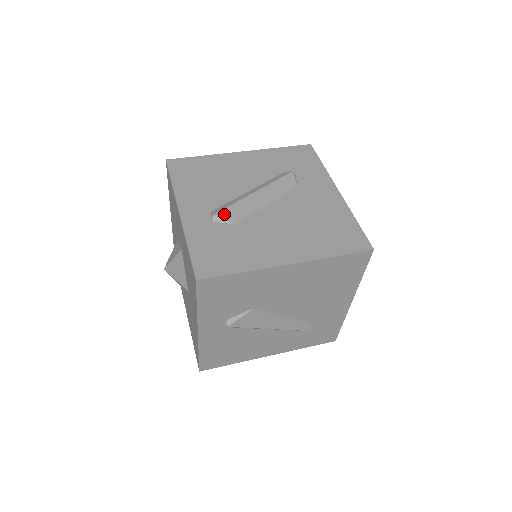
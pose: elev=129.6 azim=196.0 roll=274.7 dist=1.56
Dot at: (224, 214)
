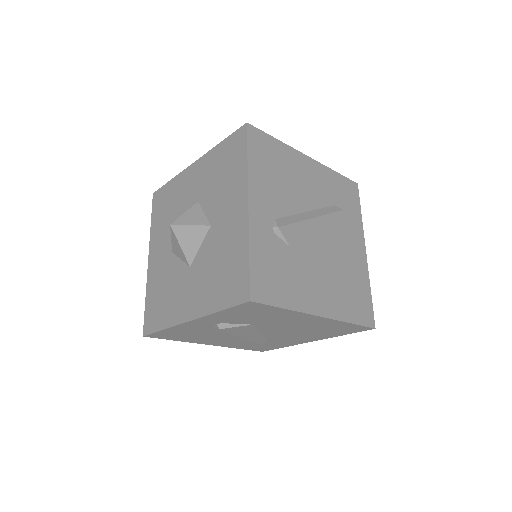
Dot at: (286, 231)
